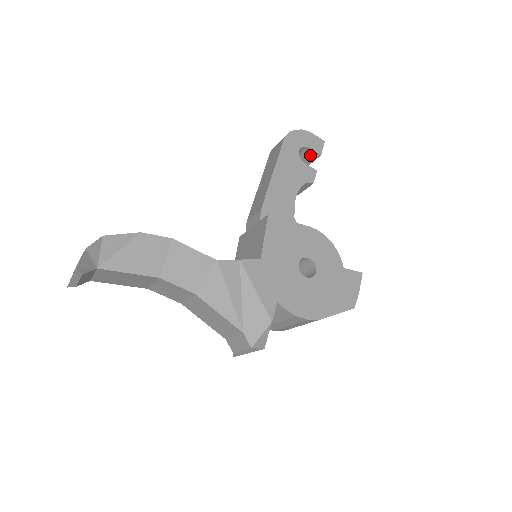
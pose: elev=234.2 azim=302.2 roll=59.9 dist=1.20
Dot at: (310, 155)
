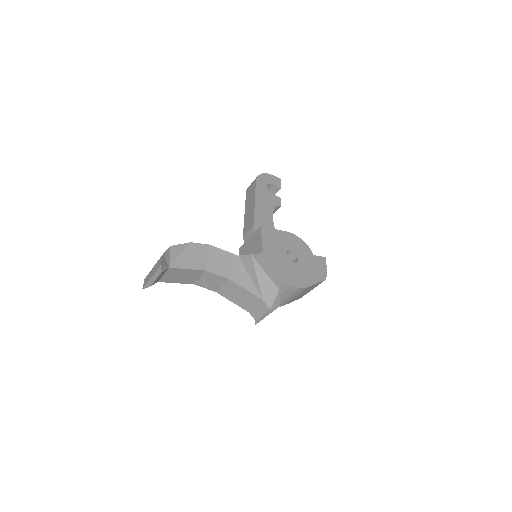
Dot at: (273, 189)
